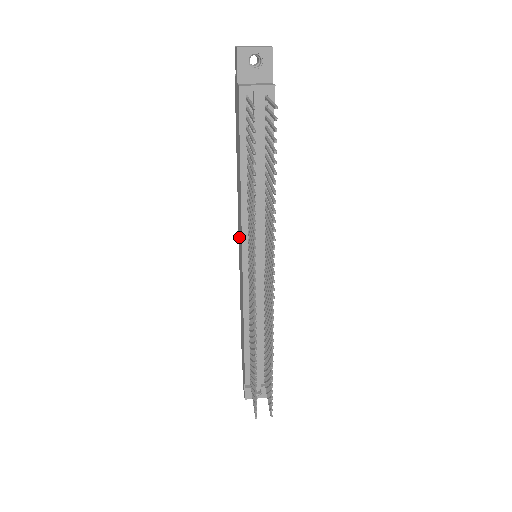
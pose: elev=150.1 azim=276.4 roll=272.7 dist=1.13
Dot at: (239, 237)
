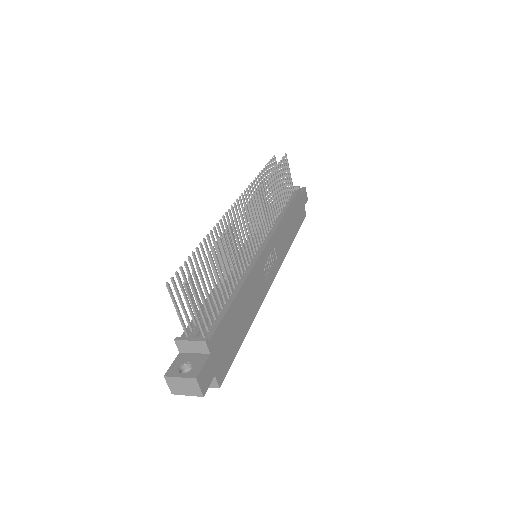
Dot at: occluded
